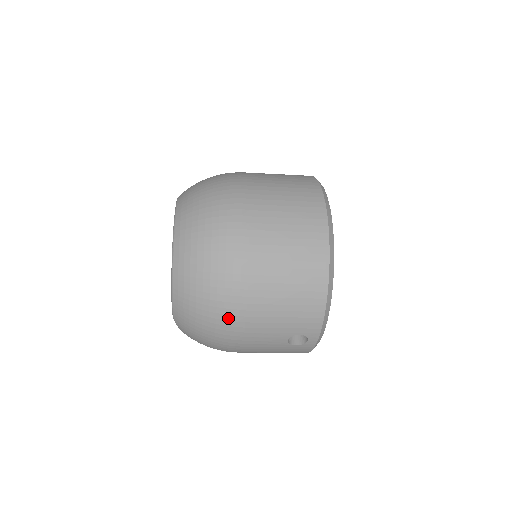
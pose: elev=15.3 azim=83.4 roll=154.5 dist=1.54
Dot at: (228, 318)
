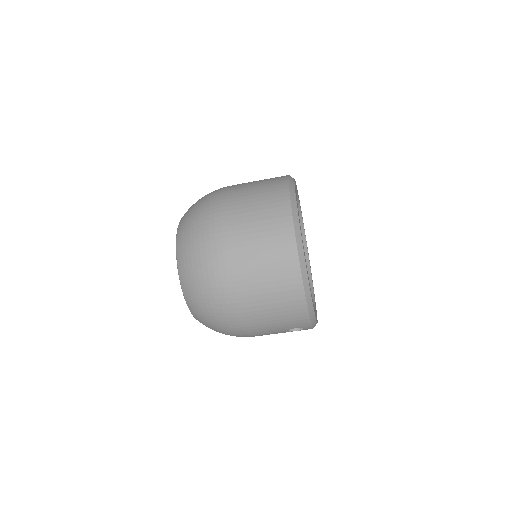
Dot at: (234, 329)
